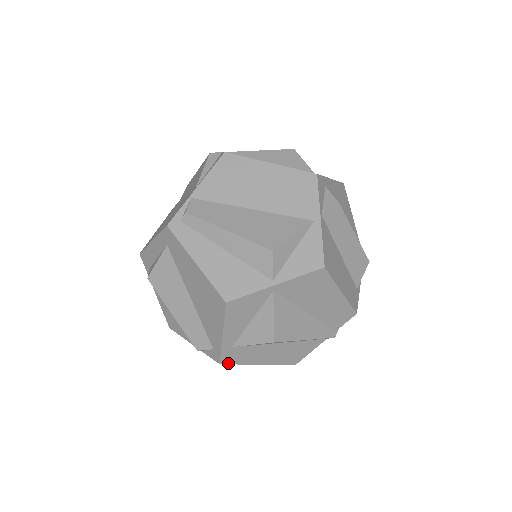
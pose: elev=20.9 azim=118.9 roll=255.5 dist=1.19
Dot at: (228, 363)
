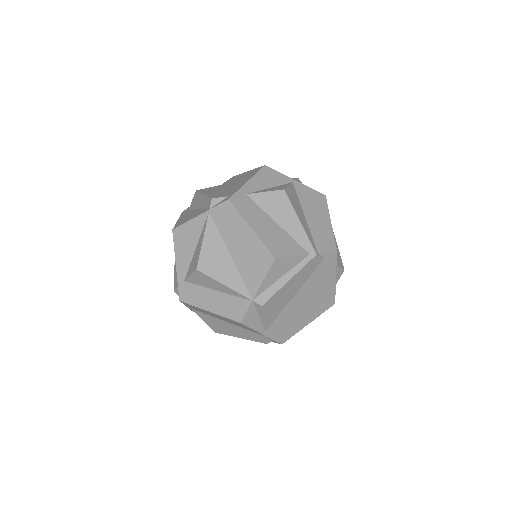
Dot at: (234, 204)
